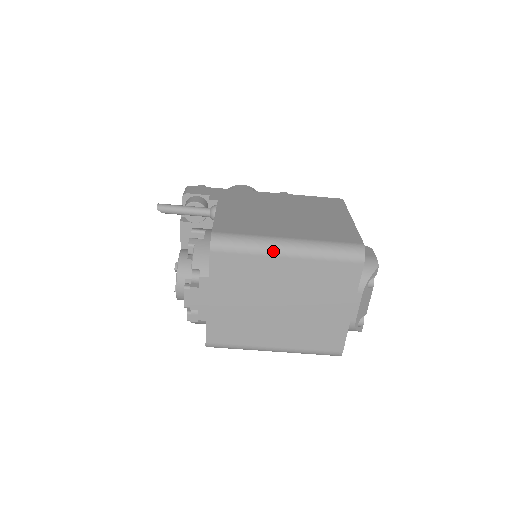
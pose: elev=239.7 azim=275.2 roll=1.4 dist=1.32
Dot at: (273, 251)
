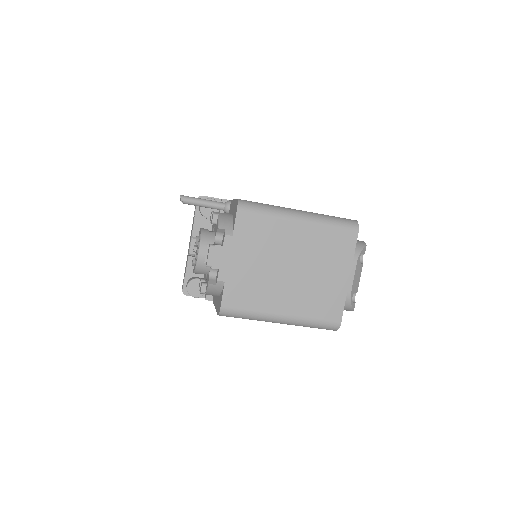
Dot at: (288, 215)
